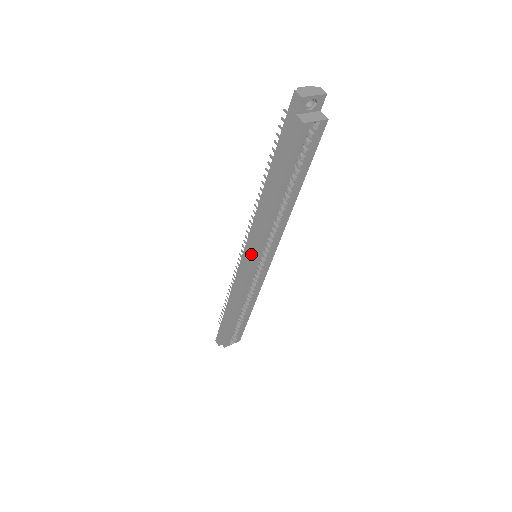
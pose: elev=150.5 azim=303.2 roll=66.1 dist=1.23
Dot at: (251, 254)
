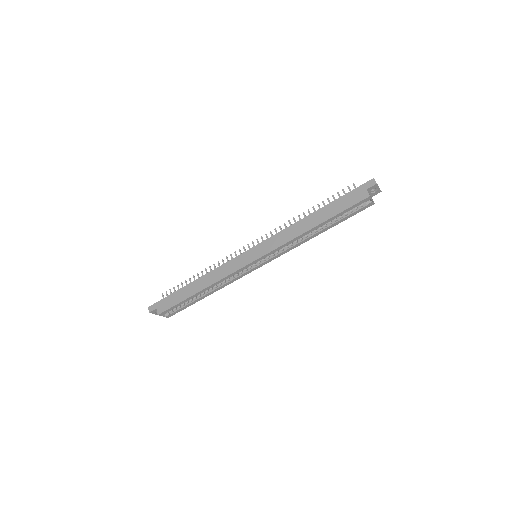
Dot at: (260, 251)
